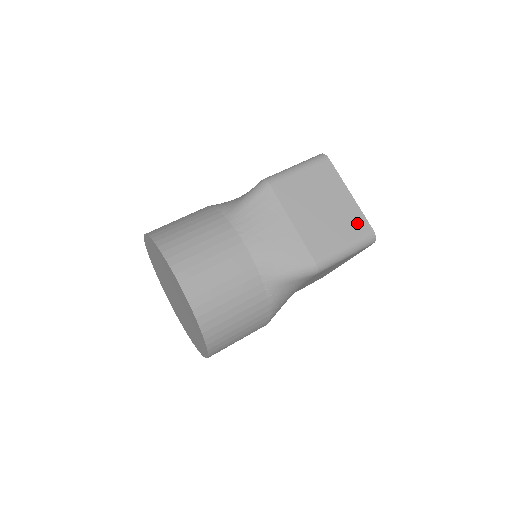
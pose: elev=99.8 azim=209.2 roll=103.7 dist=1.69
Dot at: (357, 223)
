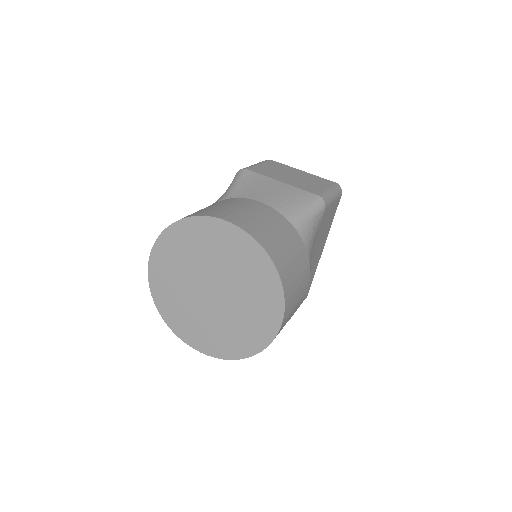
Dot at: (323, 181)
